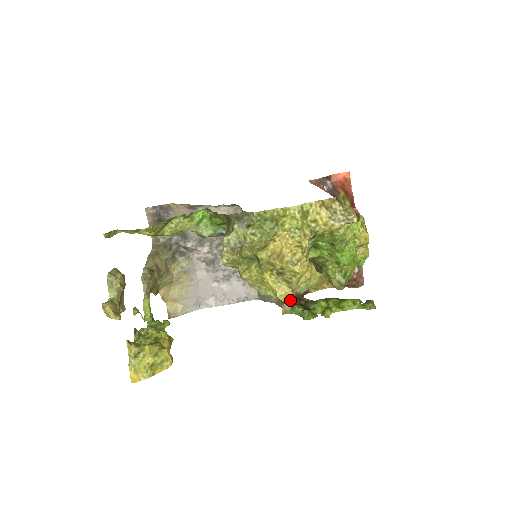
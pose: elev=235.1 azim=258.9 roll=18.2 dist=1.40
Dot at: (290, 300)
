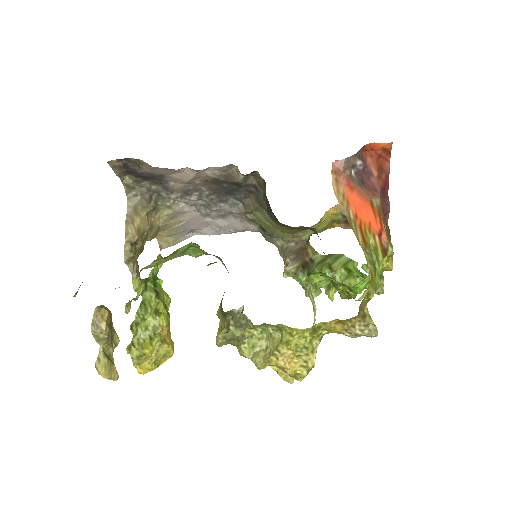
Dot at: (291, 383)
